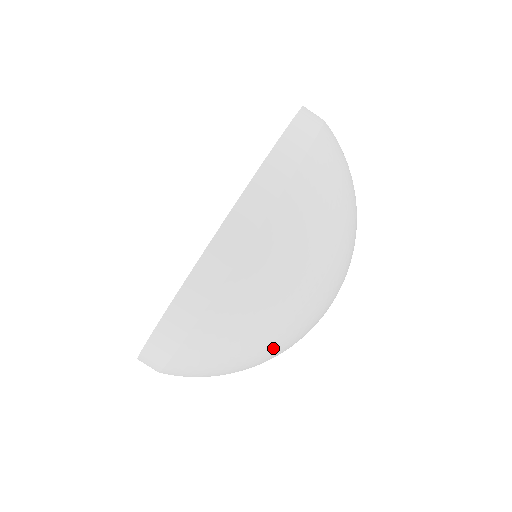
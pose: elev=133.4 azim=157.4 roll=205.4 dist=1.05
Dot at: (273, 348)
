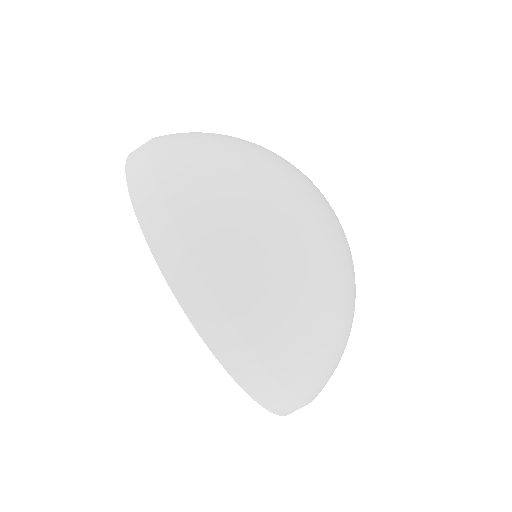
Dot at: (282, 209)
